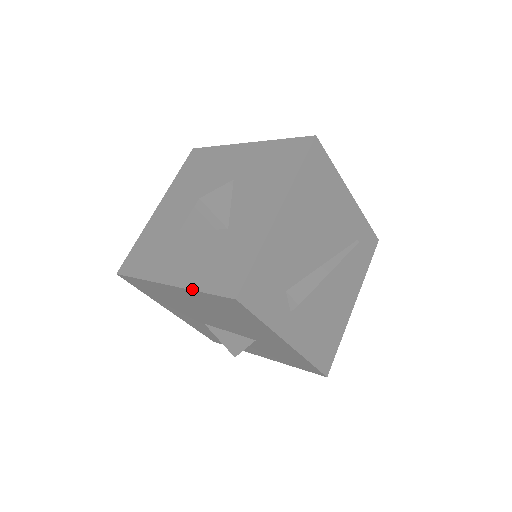
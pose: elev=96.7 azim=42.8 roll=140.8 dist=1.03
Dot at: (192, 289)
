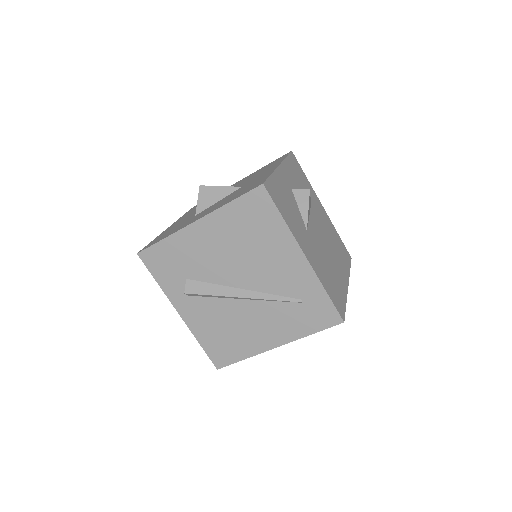
Dot at: (157, 236)
